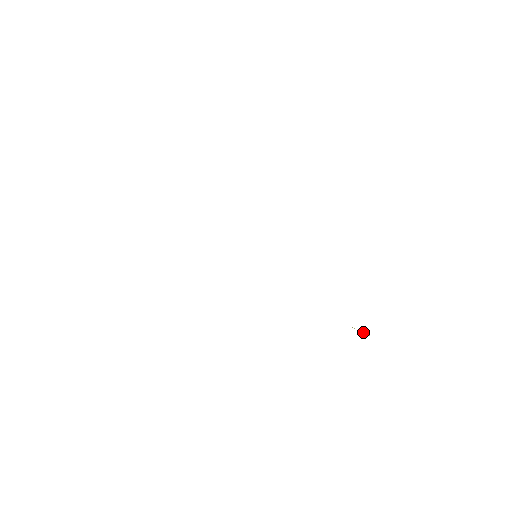
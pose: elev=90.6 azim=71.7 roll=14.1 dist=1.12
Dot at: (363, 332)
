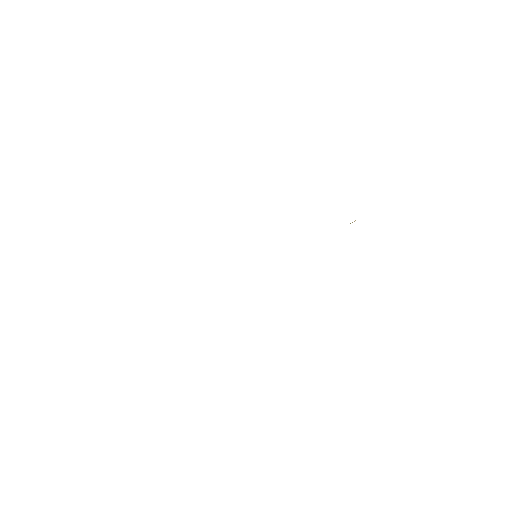
Dot at: occluded
